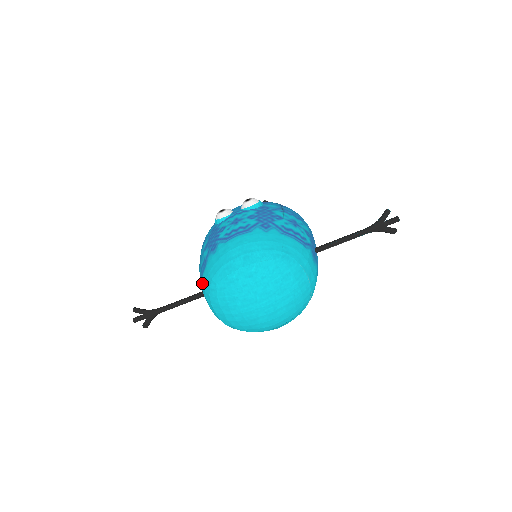
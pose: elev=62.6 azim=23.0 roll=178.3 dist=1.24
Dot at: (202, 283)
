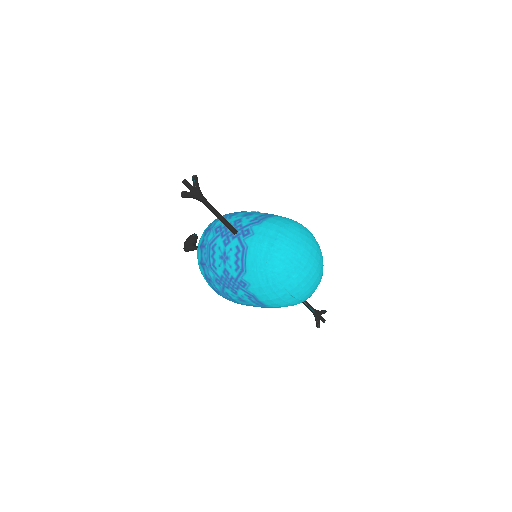
Dot at: (268, 220)
